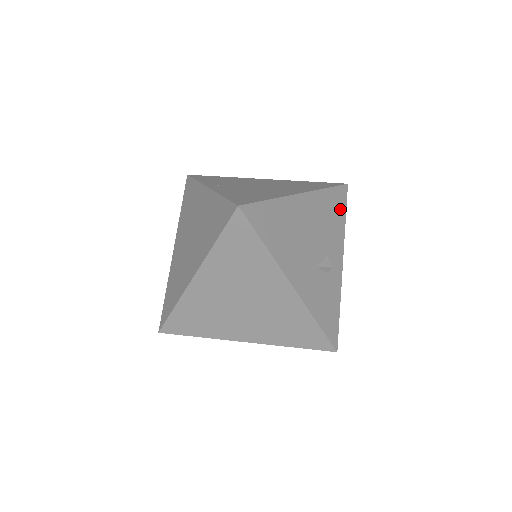
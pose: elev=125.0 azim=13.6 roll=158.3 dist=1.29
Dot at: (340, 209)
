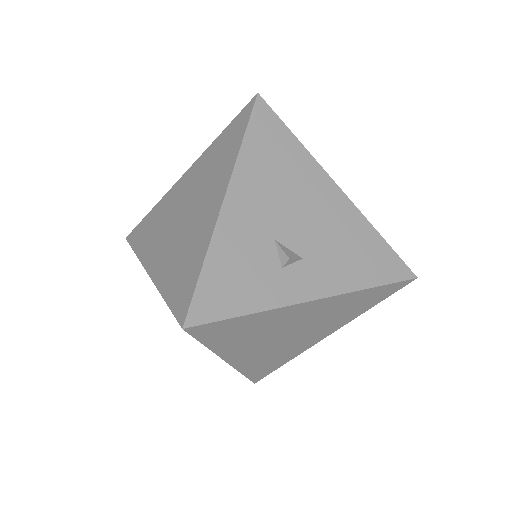
Dot at: (376, 270)
